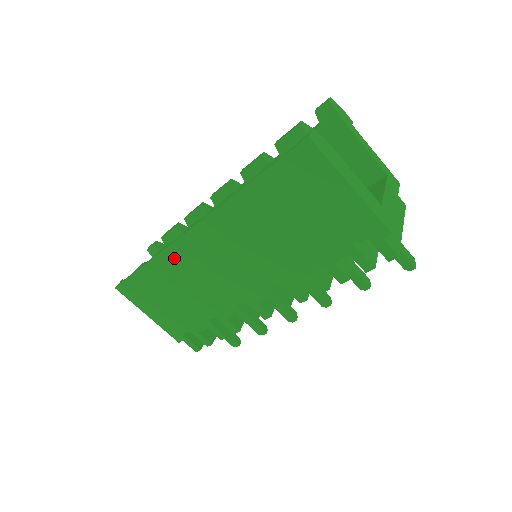
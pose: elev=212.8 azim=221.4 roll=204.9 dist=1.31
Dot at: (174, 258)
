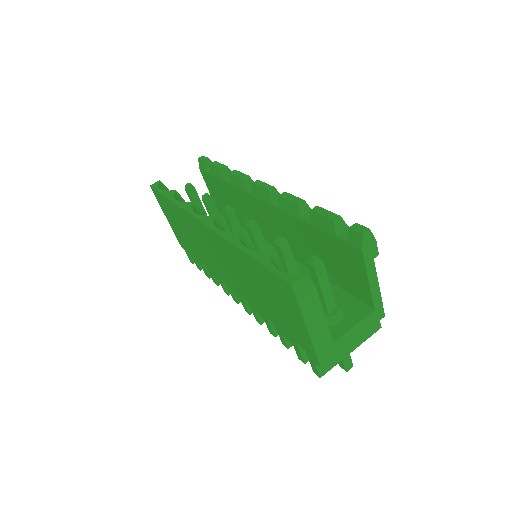
Dot at: (189, 220)
